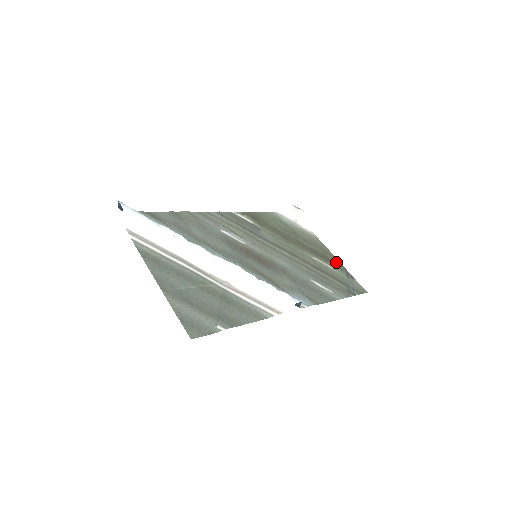
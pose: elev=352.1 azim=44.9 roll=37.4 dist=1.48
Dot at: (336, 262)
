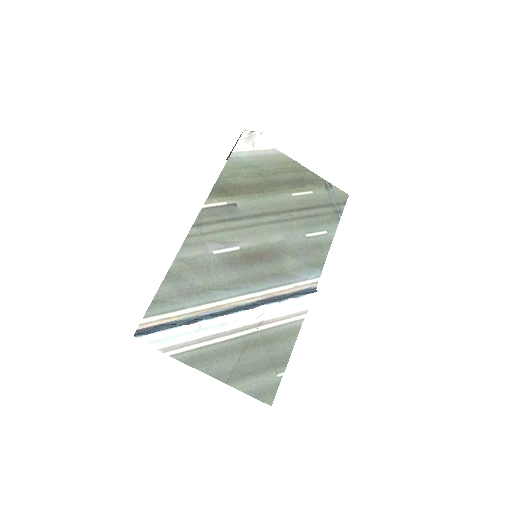
Dot at: (311, 177)
